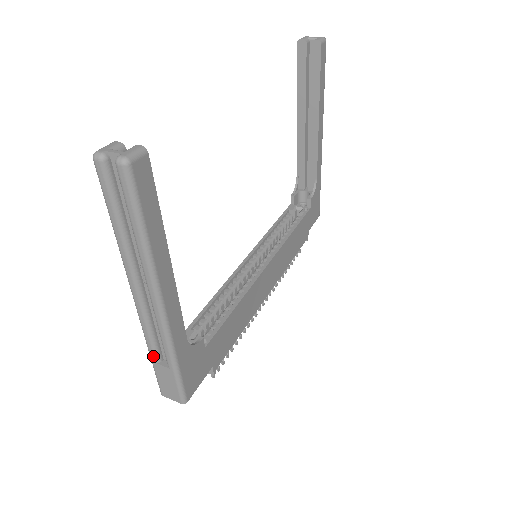
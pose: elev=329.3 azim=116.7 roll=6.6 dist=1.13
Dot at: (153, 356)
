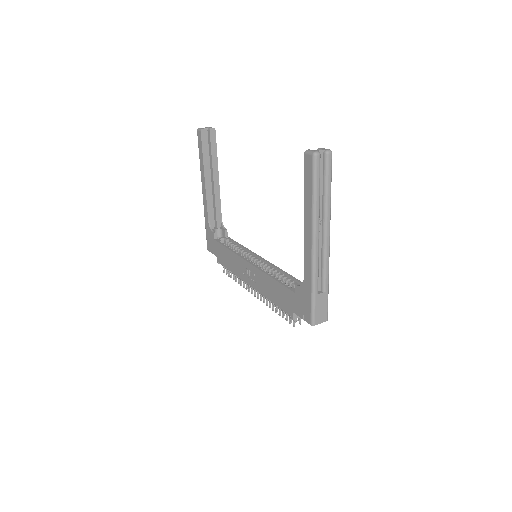
Dot at: (317, 289)
